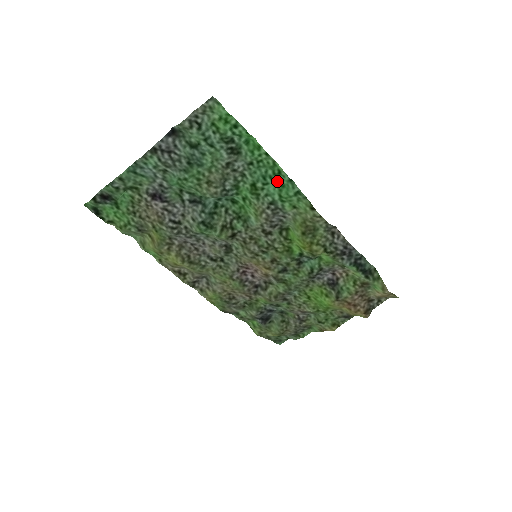
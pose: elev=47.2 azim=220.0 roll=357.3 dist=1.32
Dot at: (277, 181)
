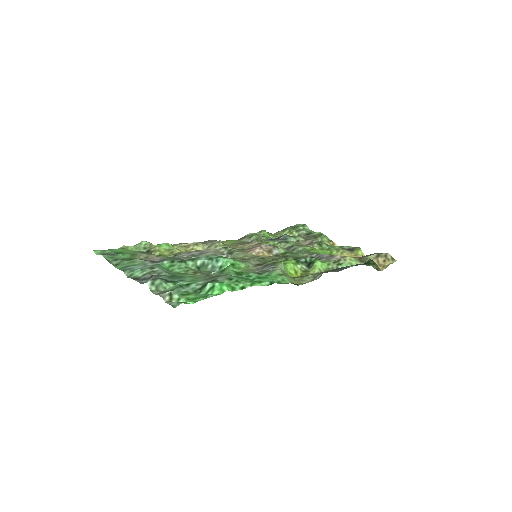
Dot at: (259, 278)
